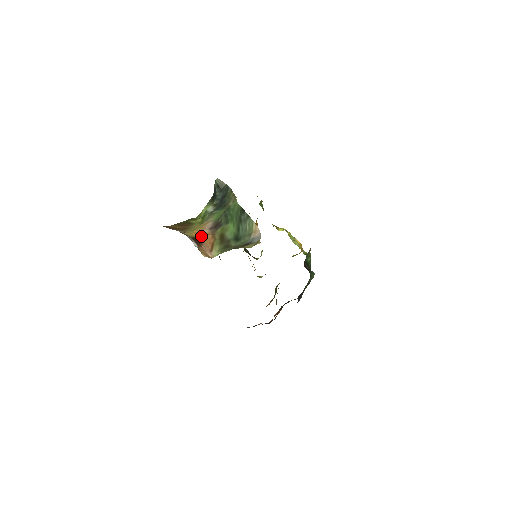
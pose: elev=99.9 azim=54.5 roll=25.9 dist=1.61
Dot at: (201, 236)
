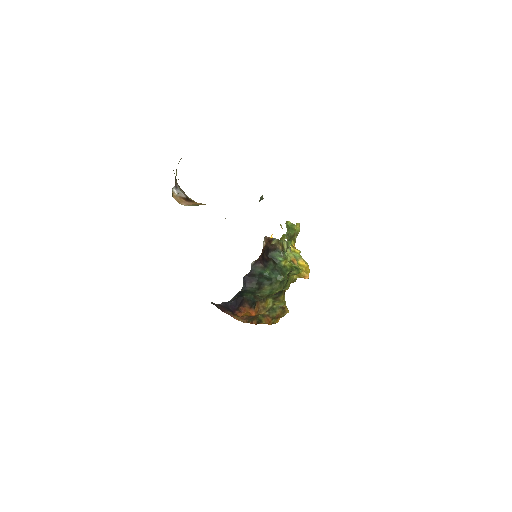
Dot at: (199, 203)
